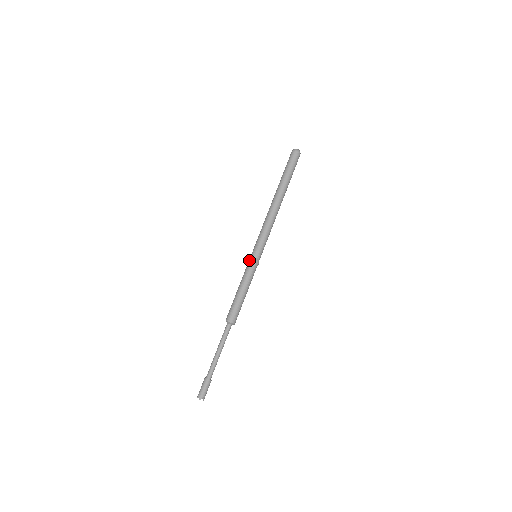
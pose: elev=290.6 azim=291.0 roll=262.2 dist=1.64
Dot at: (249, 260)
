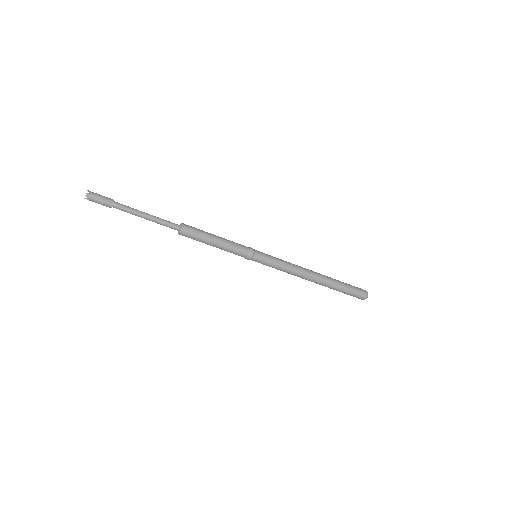
Dot at: occluded
